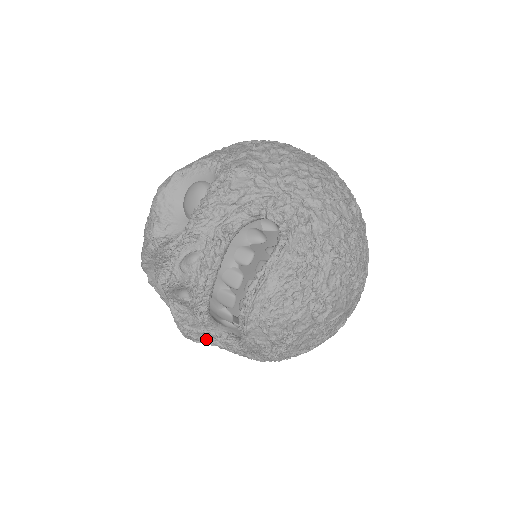
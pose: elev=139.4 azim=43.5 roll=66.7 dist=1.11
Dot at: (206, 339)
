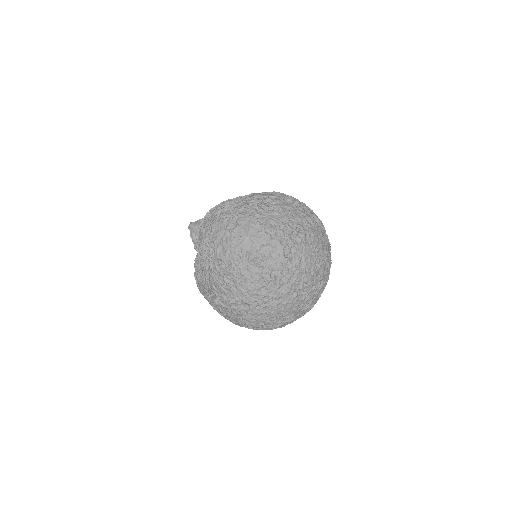
Dot at: (201, 280)
